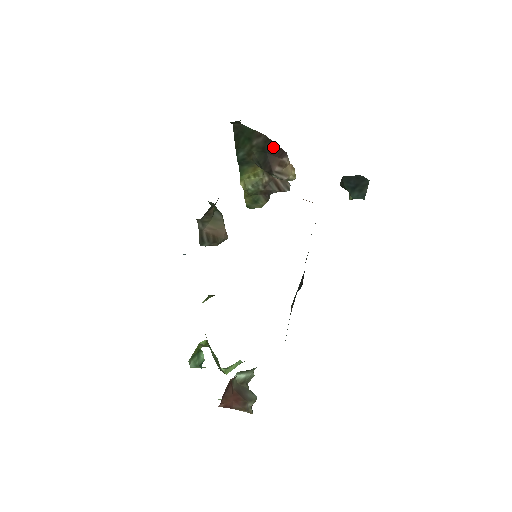
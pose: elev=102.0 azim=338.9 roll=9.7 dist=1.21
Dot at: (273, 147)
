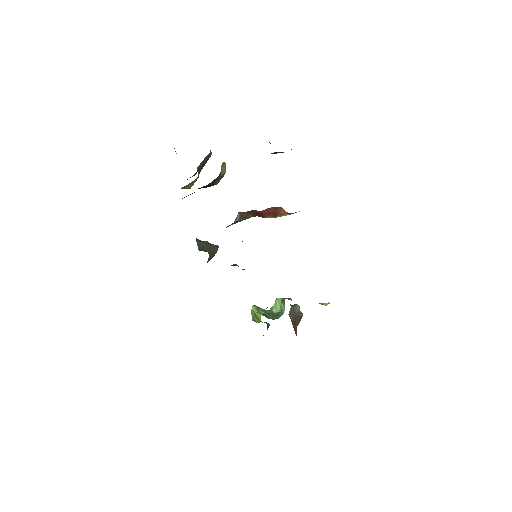
Dot at: occluded
